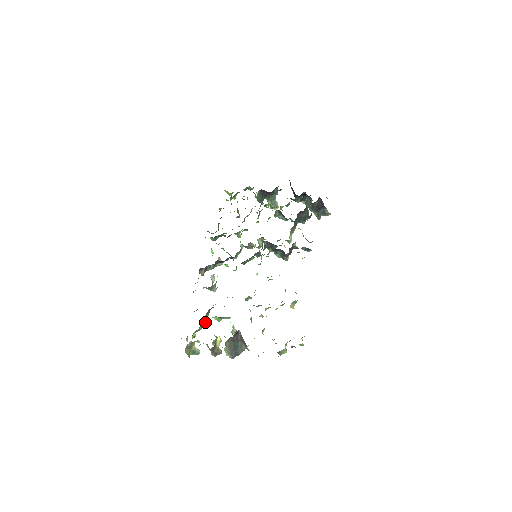
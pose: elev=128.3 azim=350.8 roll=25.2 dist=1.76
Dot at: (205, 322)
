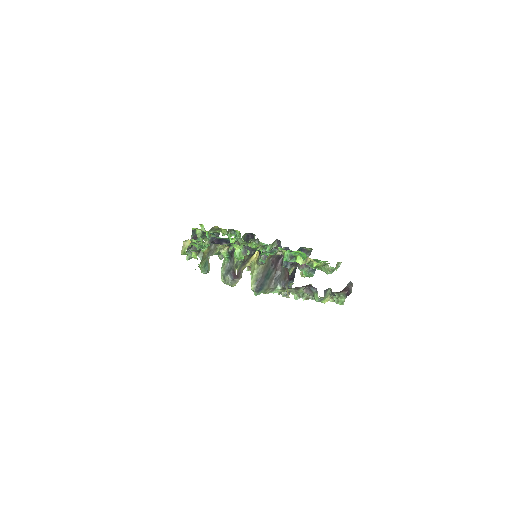
Dot at: occluded
